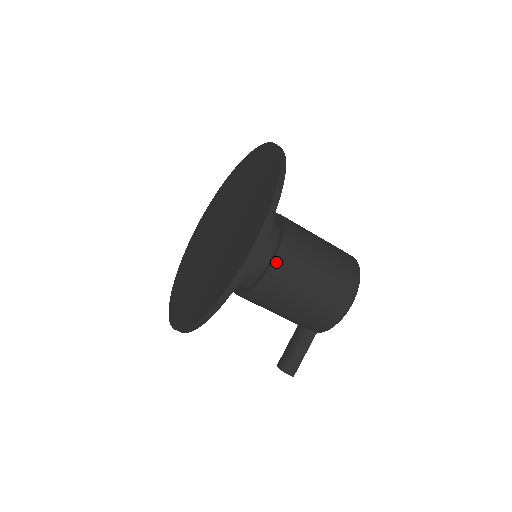
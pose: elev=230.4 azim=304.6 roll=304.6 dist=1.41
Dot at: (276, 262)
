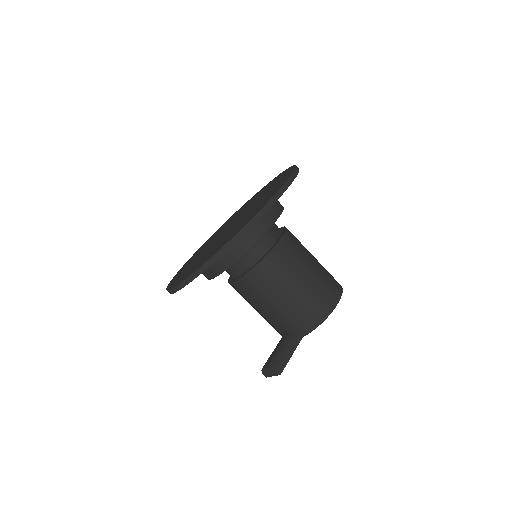
Dot at: (281, 242)
